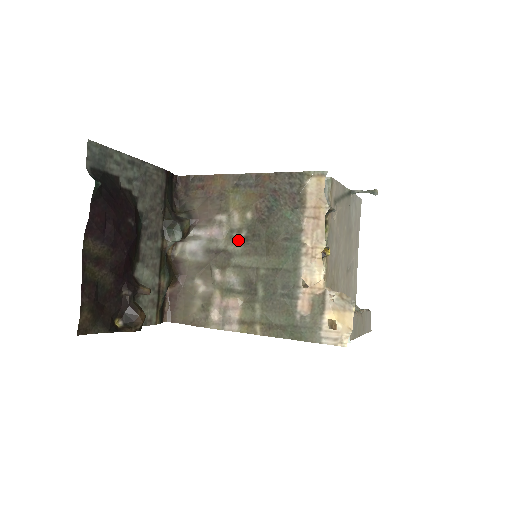
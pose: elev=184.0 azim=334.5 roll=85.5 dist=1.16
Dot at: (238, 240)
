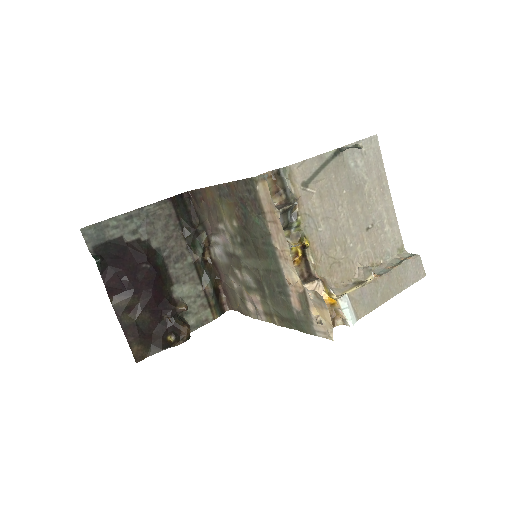
Dot at: (238, 245)
